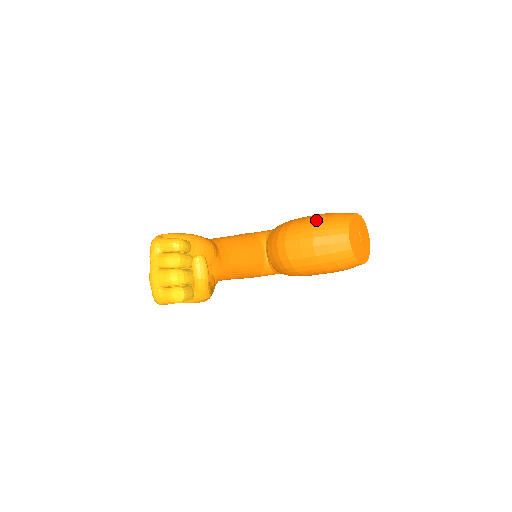
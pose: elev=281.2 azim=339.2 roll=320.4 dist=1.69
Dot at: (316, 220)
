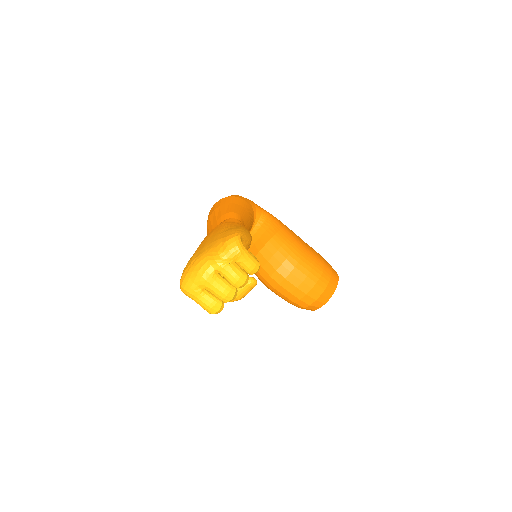
Dot at: (322, 272)
